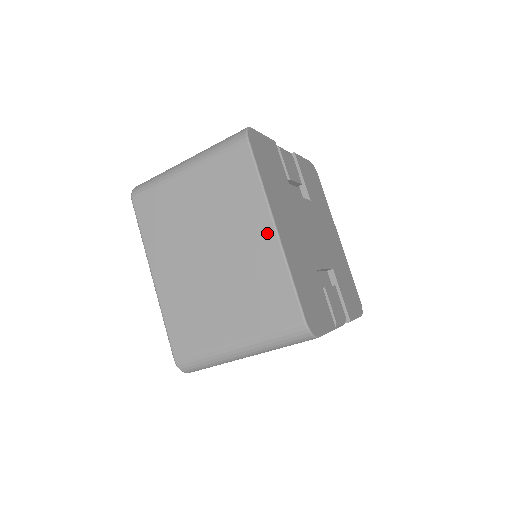
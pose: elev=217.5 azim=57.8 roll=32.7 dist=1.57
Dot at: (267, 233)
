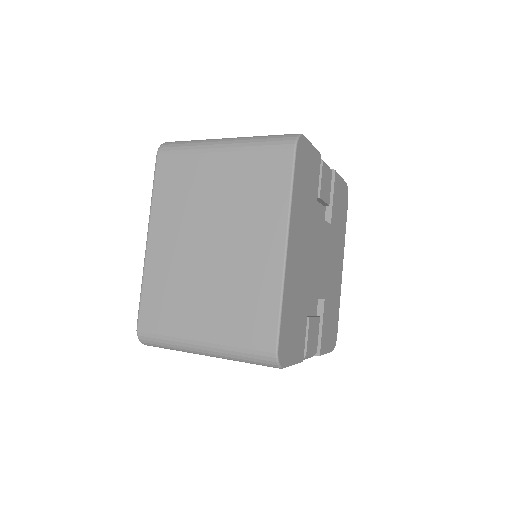
Dot at: (276, 248)
